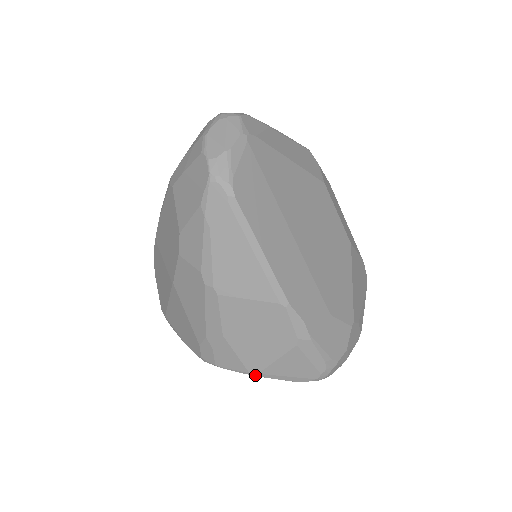
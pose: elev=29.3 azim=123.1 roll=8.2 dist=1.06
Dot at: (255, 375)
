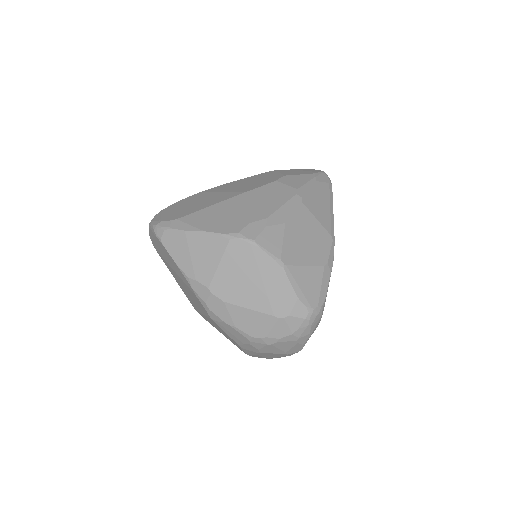
Dot at: (282, 265)
